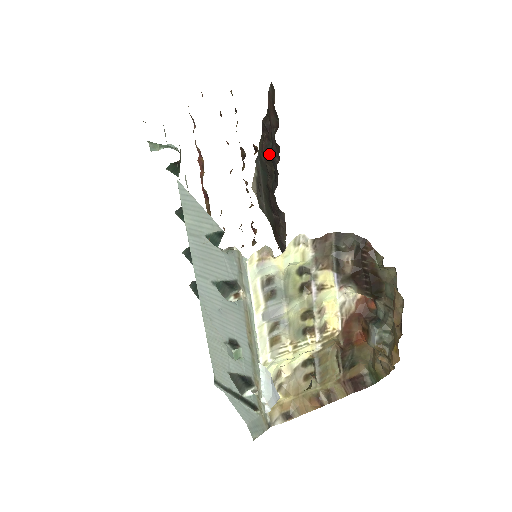
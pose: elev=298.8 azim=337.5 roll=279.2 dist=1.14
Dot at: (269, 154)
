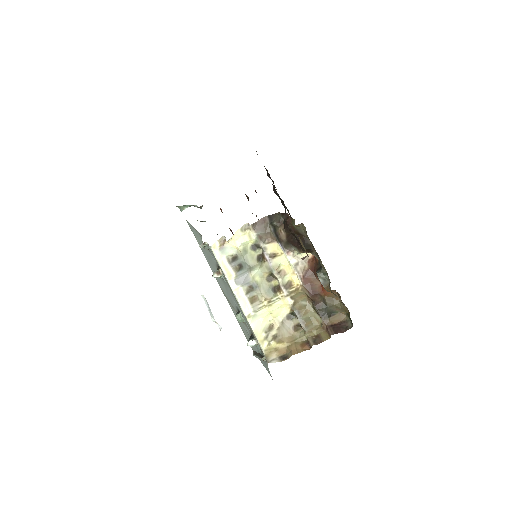
Dot at: occluded
